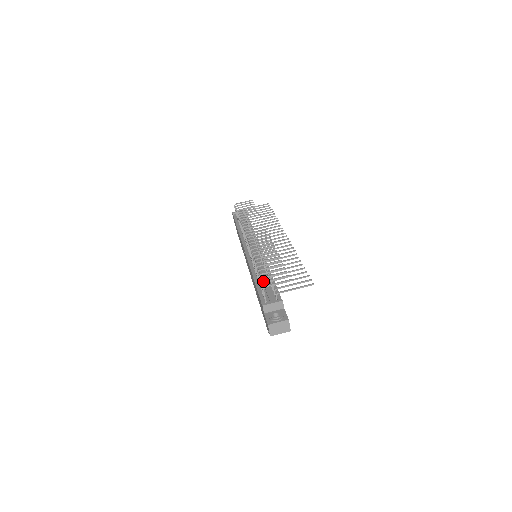
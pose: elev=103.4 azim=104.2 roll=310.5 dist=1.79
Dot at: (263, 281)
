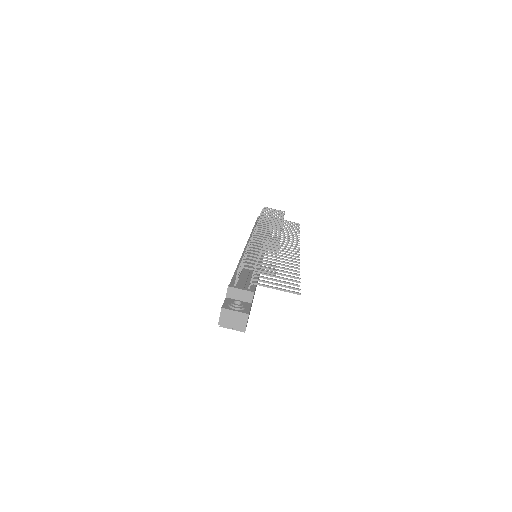
Dot at: (244, 262)
